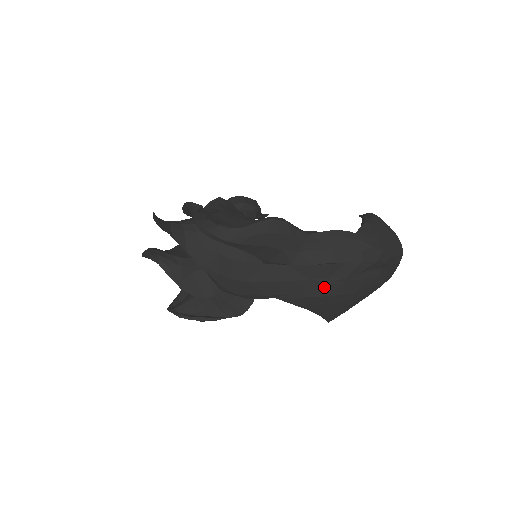
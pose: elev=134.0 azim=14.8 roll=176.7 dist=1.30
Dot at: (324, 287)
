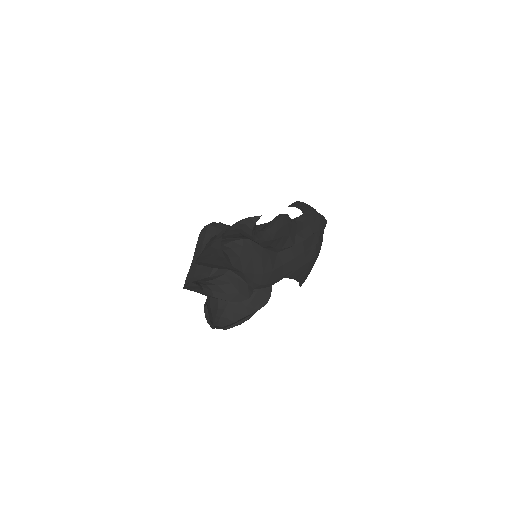
Dot at: (308, 255)
